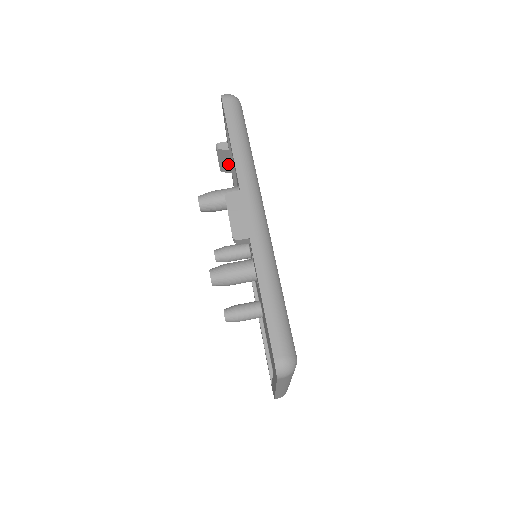
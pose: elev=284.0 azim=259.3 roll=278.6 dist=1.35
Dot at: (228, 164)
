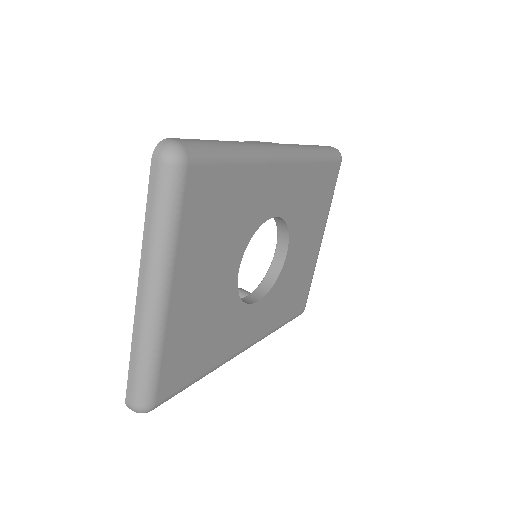
Dot at: occluded
